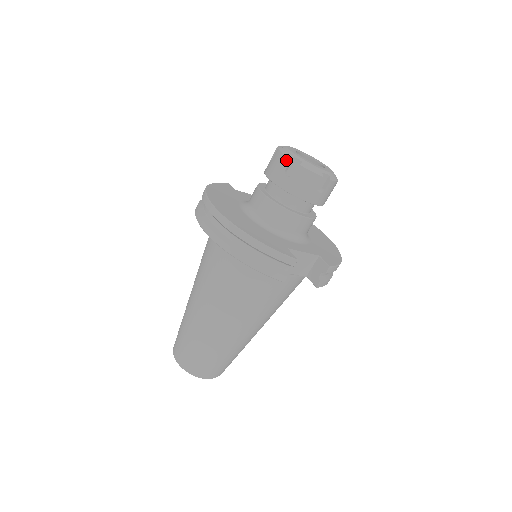
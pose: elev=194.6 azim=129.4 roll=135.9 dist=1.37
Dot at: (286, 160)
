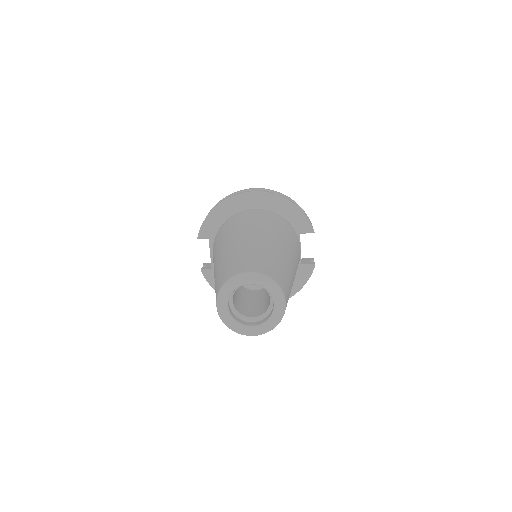
Dot at: occluded
